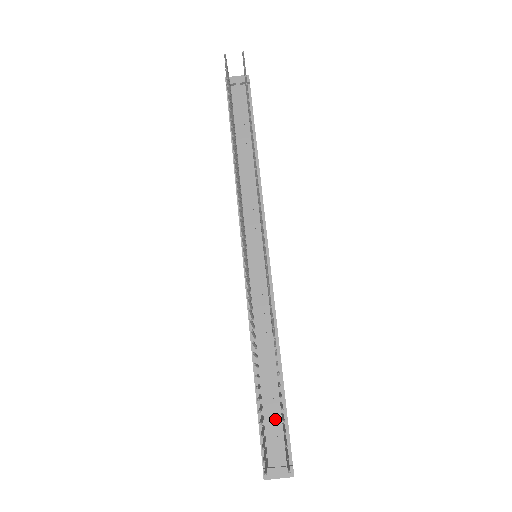
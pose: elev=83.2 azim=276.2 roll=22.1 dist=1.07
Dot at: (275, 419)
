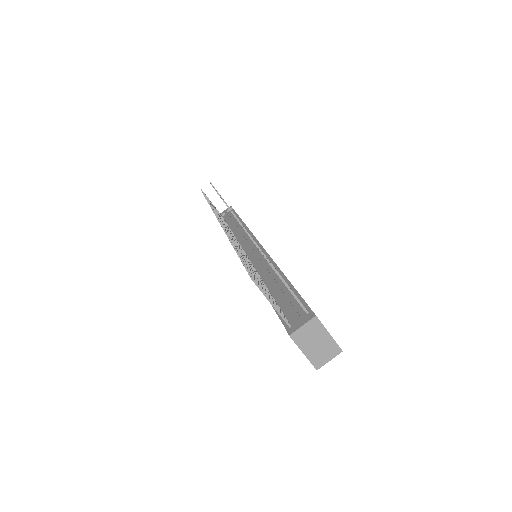
Dot at: (287, 299)
